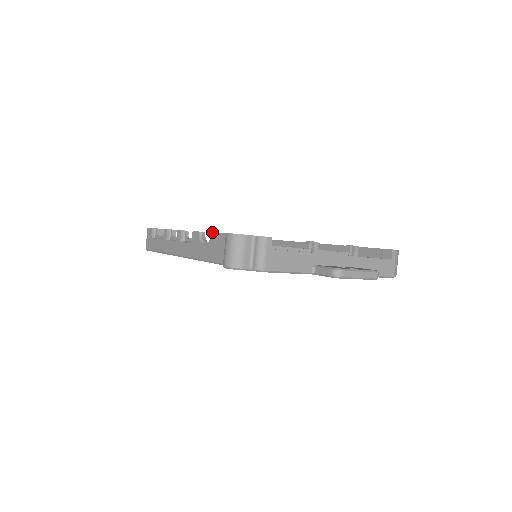
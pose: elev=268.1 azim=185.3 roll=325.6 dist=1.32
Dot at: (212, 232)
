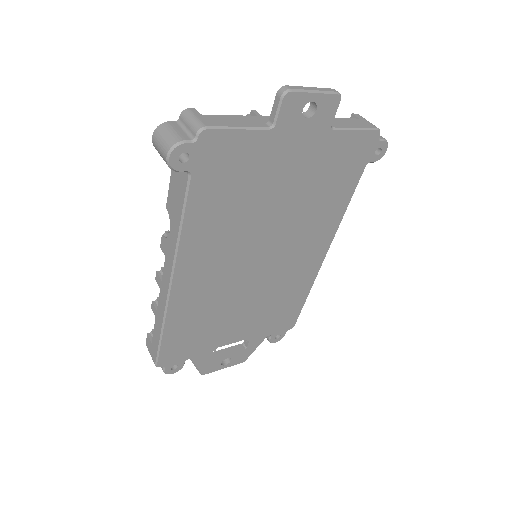
Dot at: occluded
